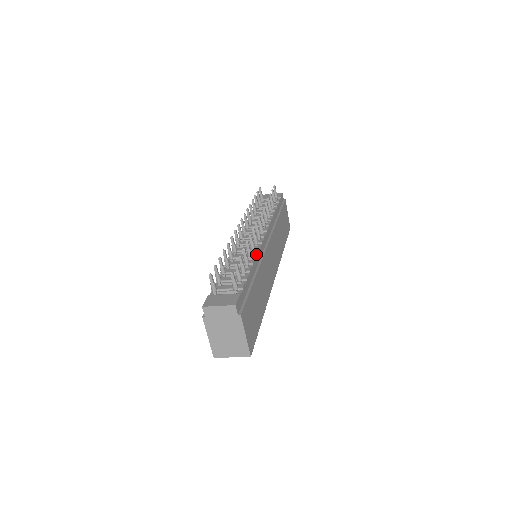
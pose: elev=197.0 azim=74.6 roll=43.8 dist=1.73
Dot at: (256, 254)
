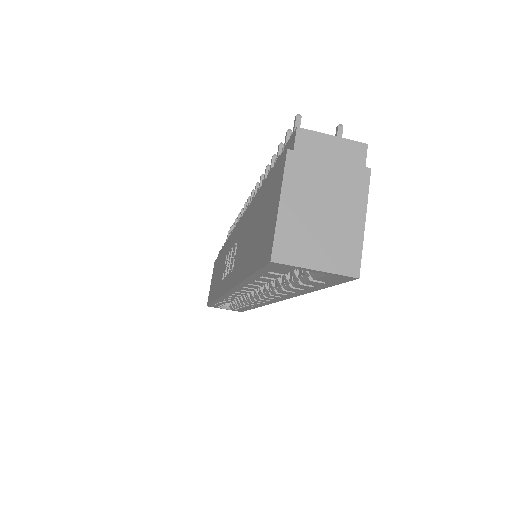
Dot at: occluded
